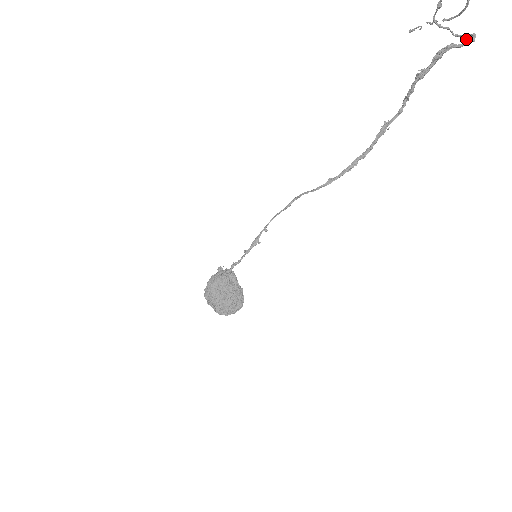
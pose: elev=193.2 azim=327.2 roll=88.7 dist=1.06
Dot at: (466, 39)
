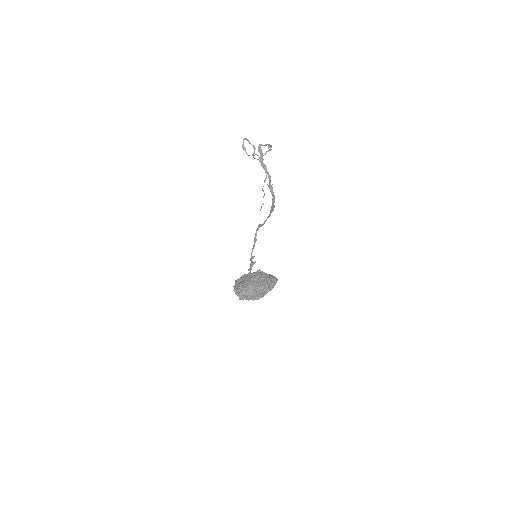
Dot at: (266, 145)
